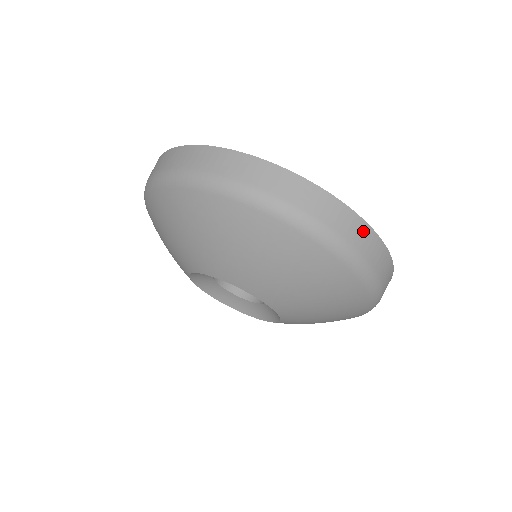
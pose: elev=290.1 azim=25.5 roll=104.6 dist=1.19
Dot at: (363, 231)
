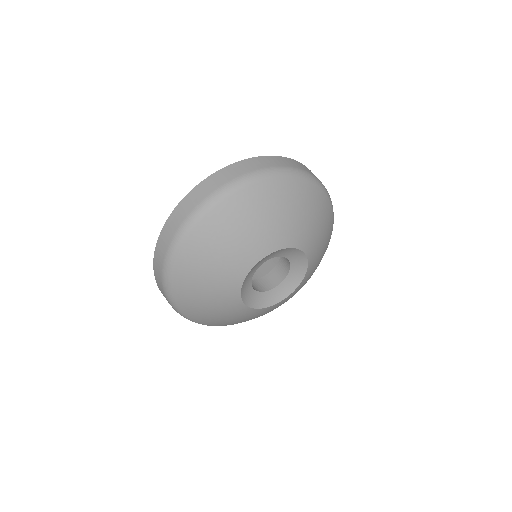
Dot at: (277, 159)
